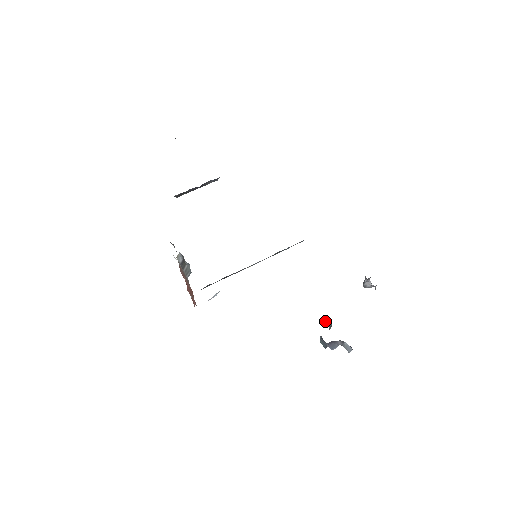
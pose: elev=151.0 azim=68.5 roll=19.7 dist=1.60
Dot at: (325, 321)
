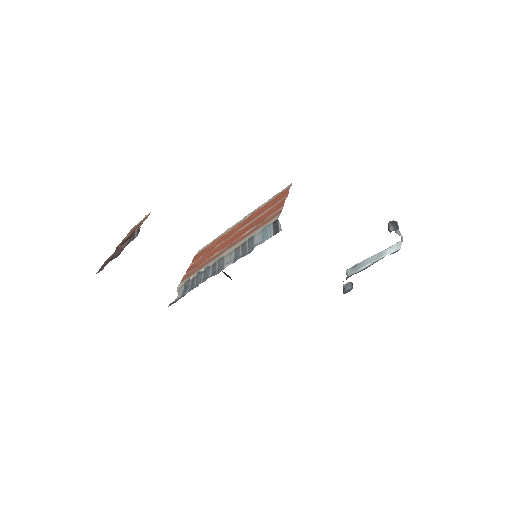
Dot at: (346, 274)
